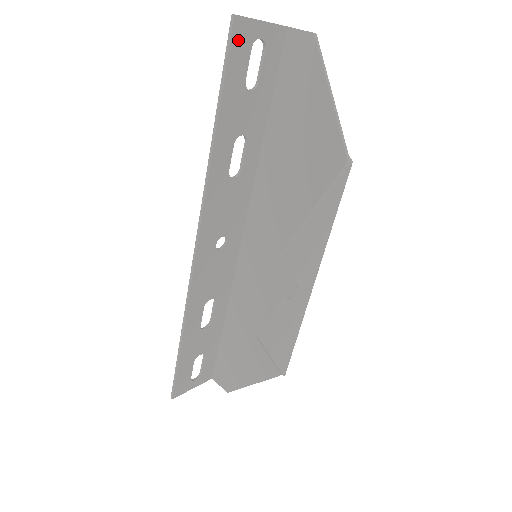
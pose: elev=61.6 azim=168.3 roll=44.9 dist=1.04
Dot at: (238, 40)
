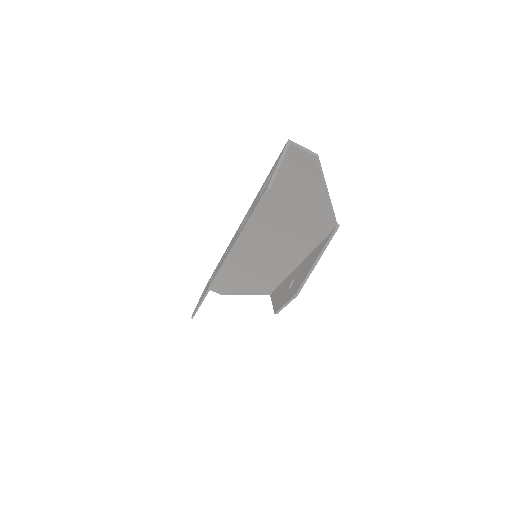
Dot at: occluded
